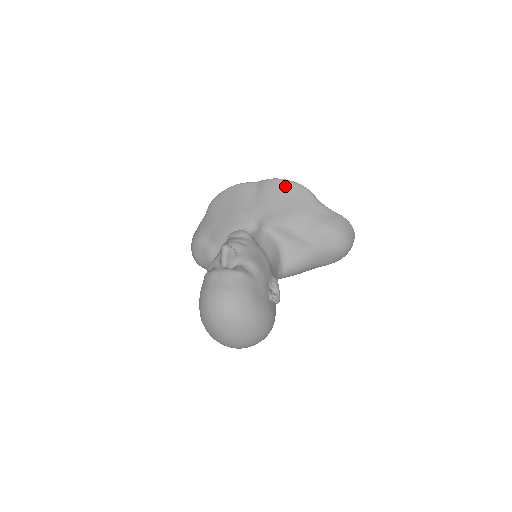
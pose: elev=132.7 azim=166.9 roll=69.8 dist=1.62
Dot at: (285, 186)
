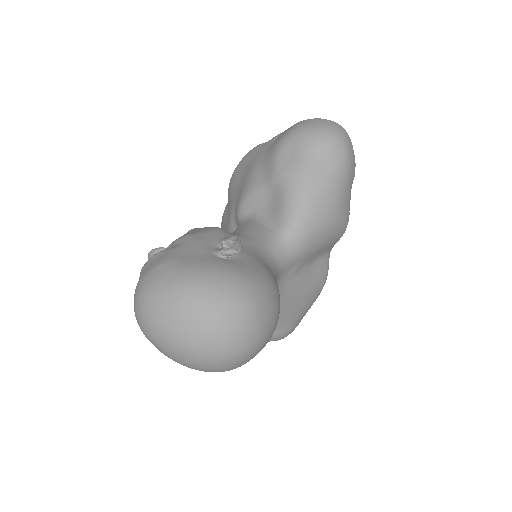
Dot at: (237, 170)
